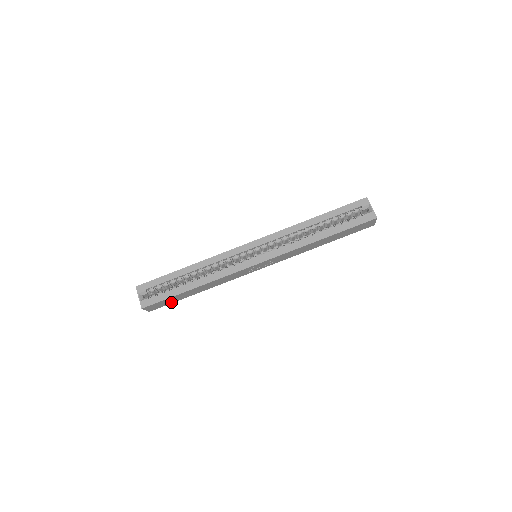
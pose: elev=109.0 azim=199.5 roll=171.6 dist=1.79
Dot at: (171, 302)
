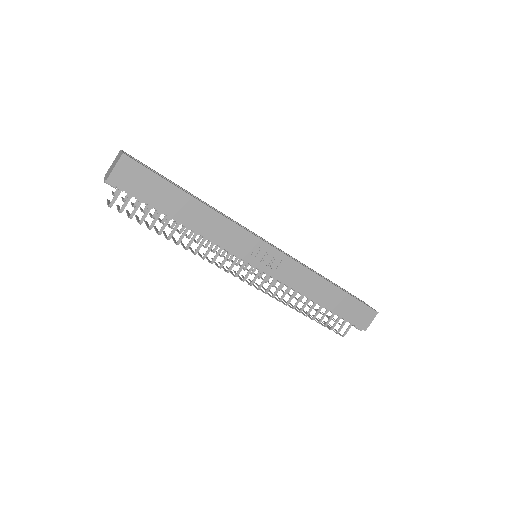
Dot at: (145, 197)
